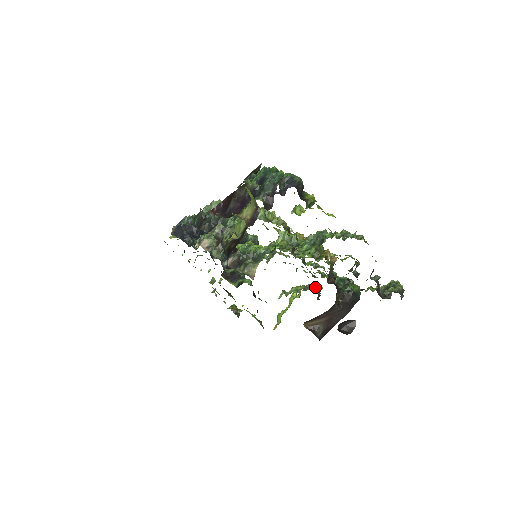
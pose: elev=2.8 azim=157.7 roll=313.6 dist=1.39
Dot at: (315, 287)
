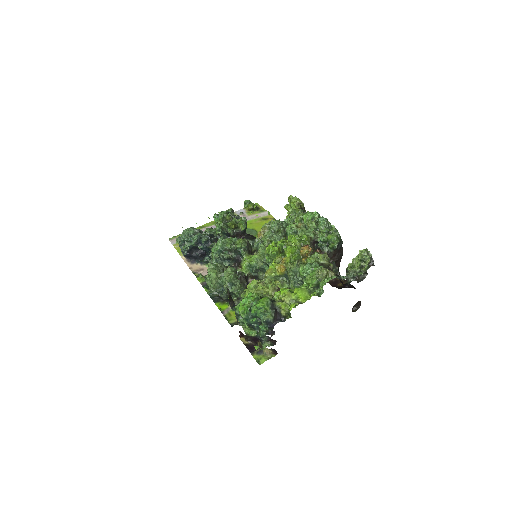
Dot at: occluded
